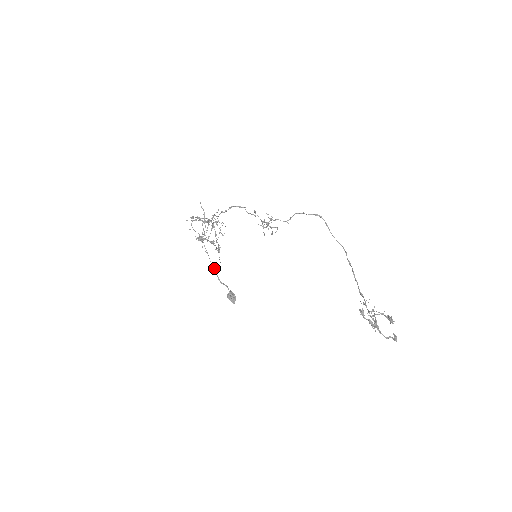
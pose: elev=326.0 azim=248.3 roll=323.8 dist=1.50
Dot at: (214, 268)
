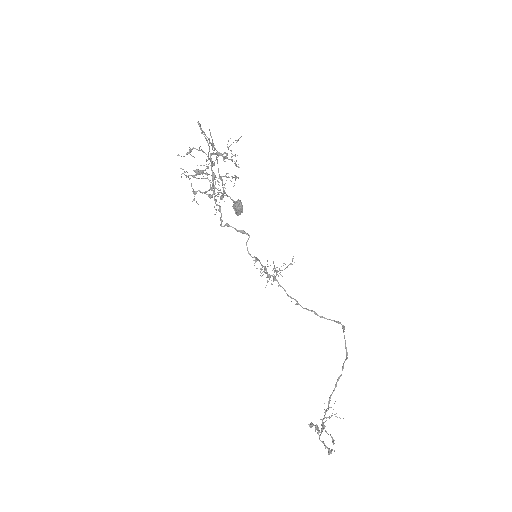
Dot at: (222, 180)
